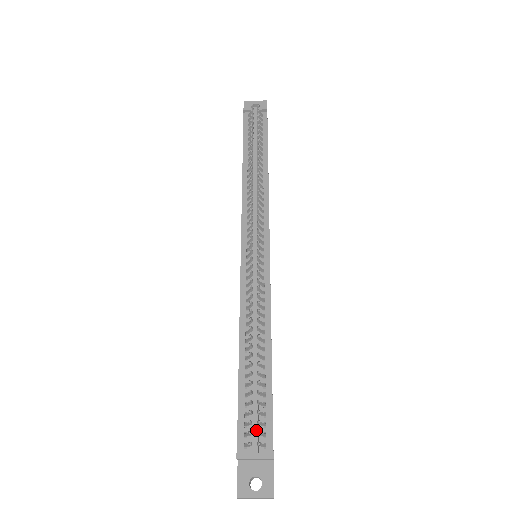
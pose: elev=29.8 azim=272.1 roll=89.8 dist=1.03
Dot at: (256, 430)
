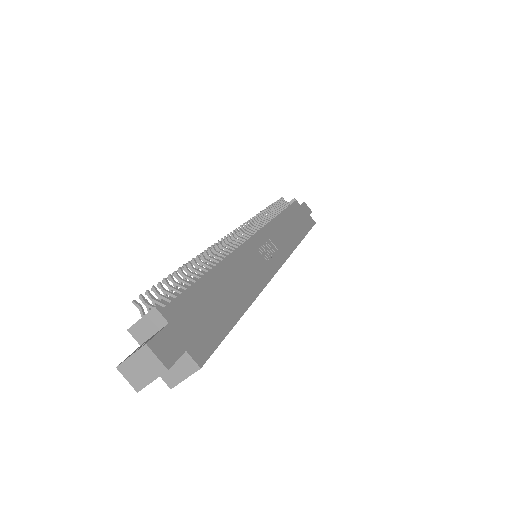
Dot at: (158, 304)
